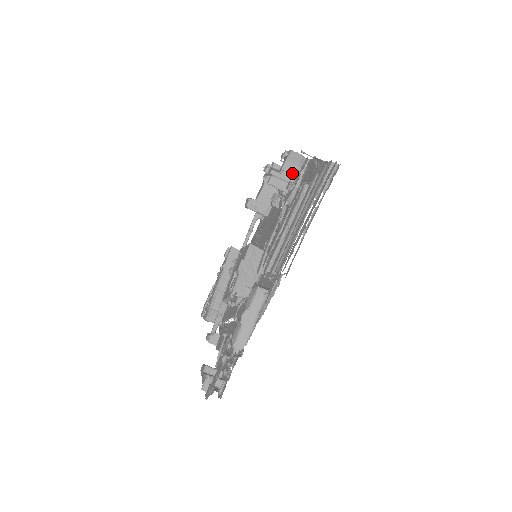
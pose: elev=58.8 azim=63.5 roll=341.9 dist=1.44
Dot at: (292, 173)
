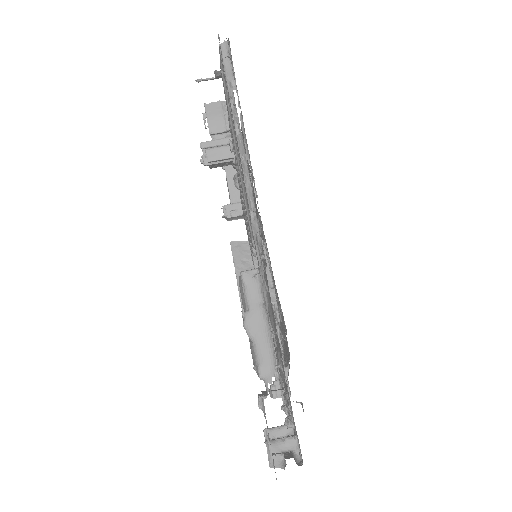
Dot at: (225, 130)
